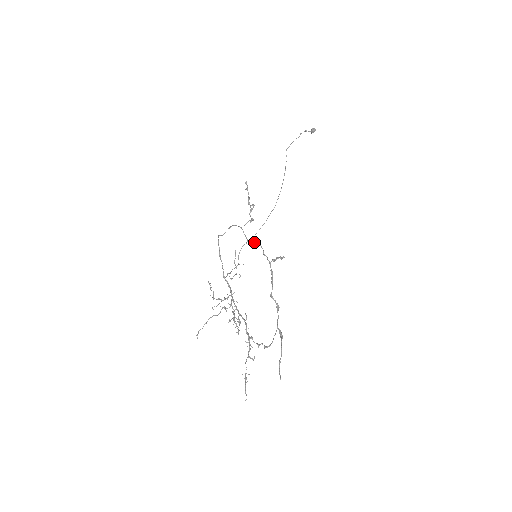
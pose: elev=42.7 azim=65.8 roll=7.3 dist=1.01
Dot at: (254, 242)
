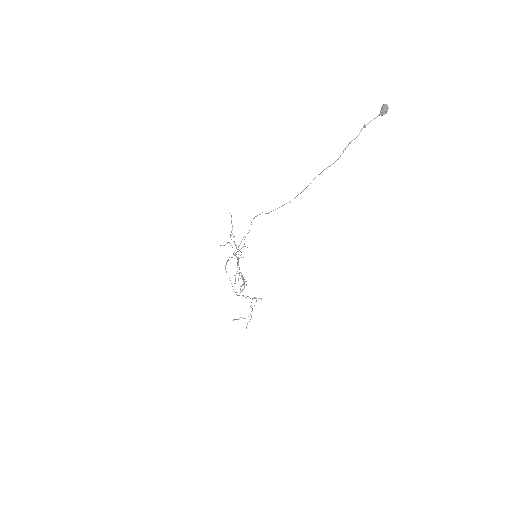
Dot at: (243, 296)
